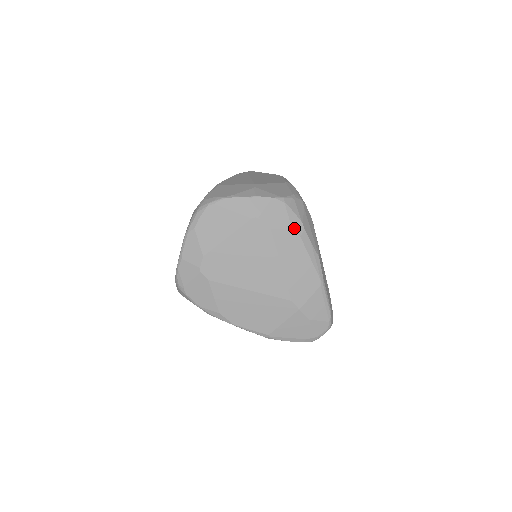
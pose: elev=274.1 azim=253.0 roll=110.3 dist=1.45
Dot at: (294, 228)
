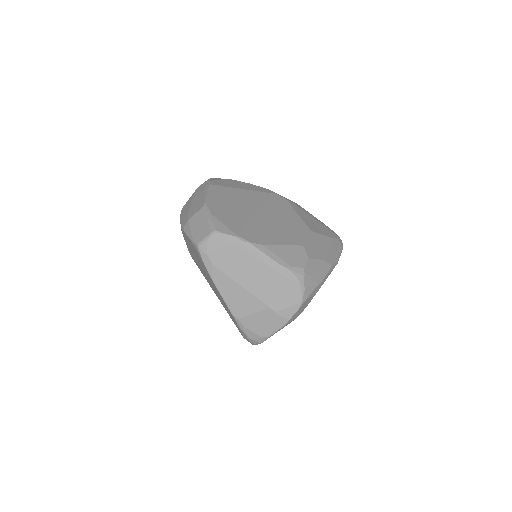
Dot at: (317, 291)
